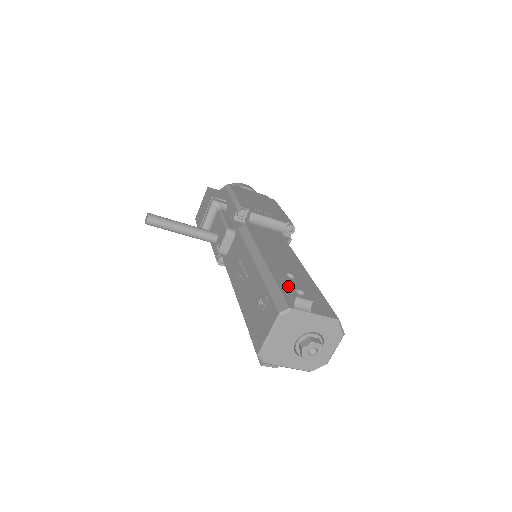
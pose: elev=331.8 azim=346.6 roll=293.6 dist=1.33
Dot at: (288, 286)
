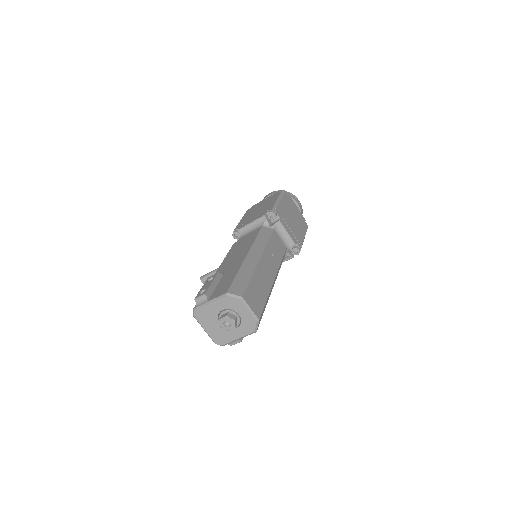
Dot at: (200, 291)
